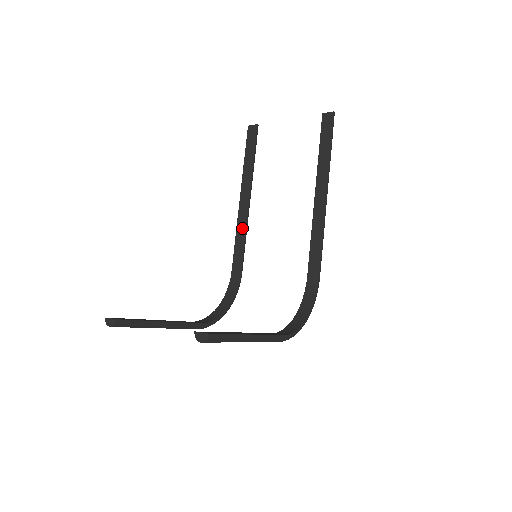
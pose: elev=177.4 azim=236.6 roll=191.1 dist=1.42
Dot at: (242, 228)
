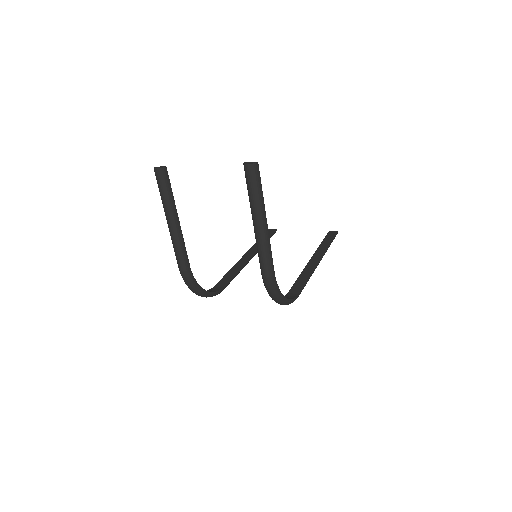
Dot at: (239, 266)
